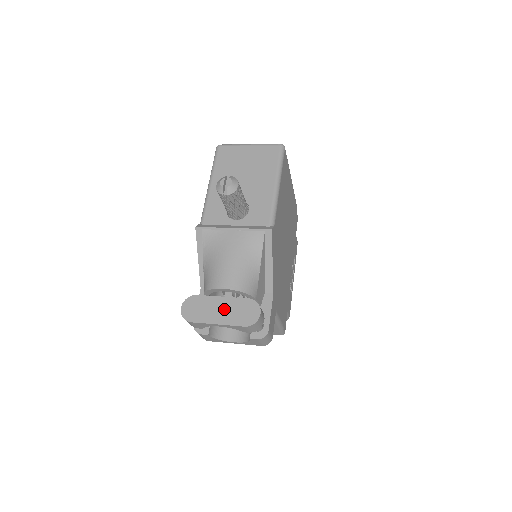
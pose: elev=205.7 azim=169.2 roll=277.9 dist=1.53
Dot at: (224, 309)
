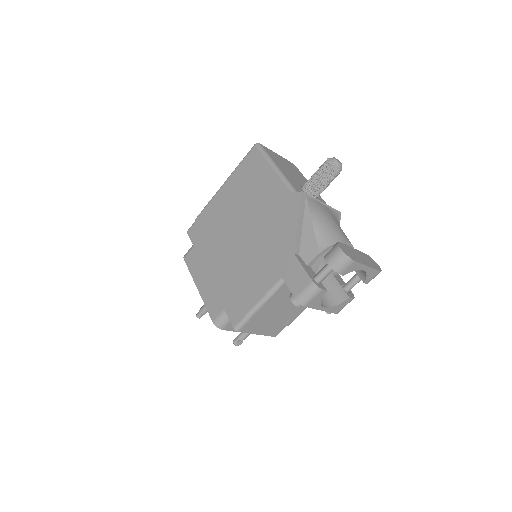
Dot at: (362, 257)
